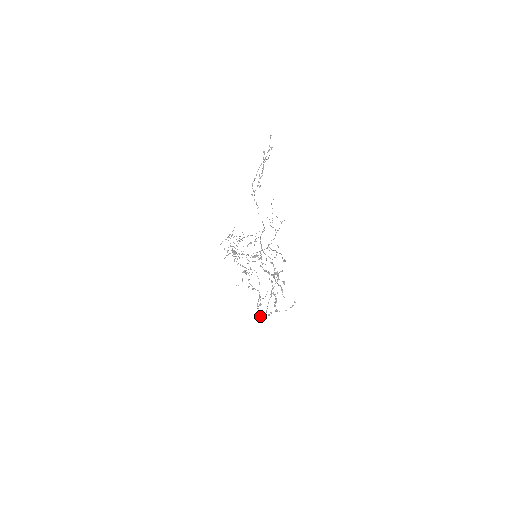
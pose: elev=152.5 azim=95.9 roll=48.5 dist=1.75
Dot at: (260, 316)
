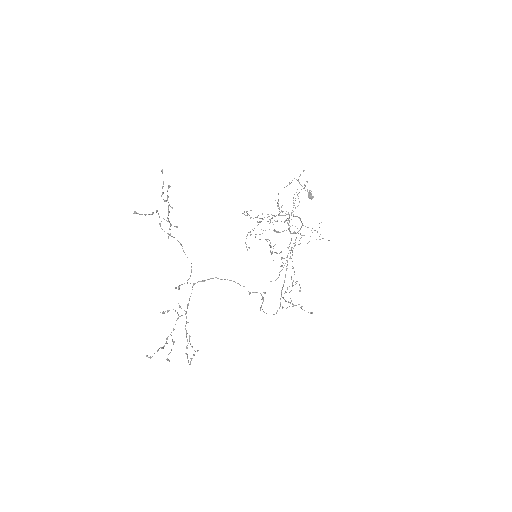
Dot at: (291, 300)
